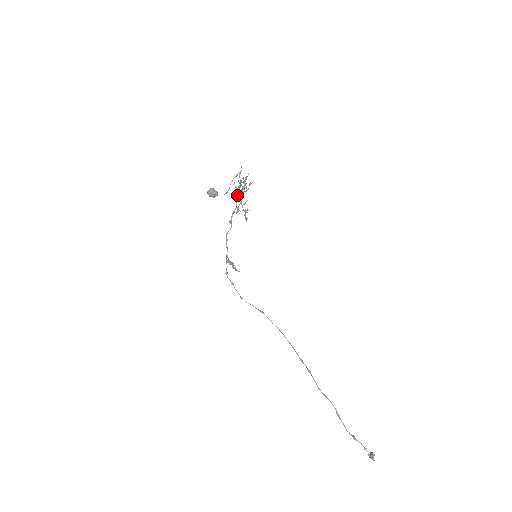
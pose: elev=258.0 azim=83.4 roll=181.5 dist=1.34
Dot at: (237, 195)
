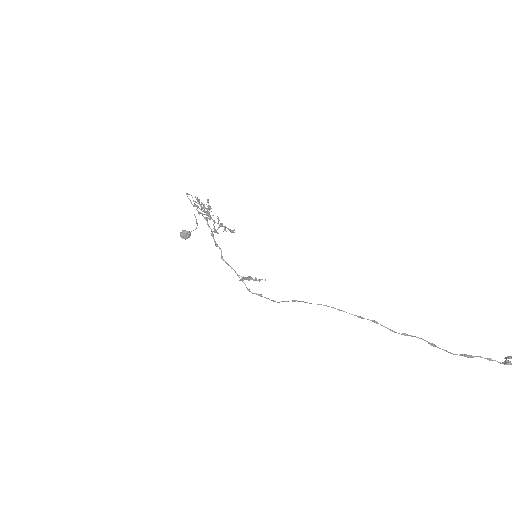
Dot at: occluded
